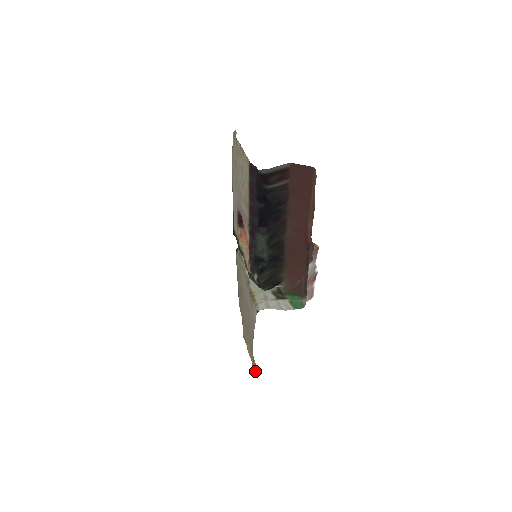
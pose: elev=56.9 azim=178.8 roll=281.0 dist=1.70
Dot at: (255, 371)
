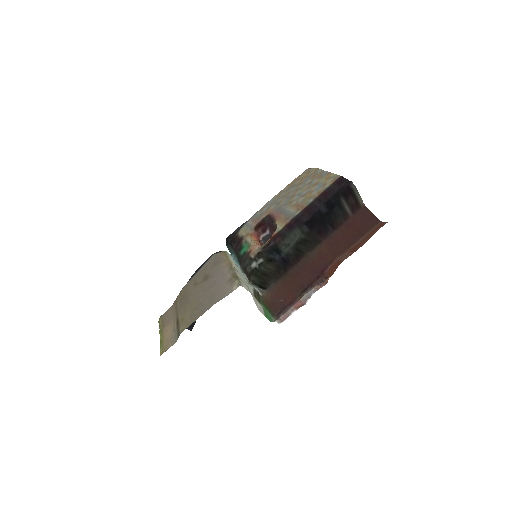
Dot at: (167, 348)
